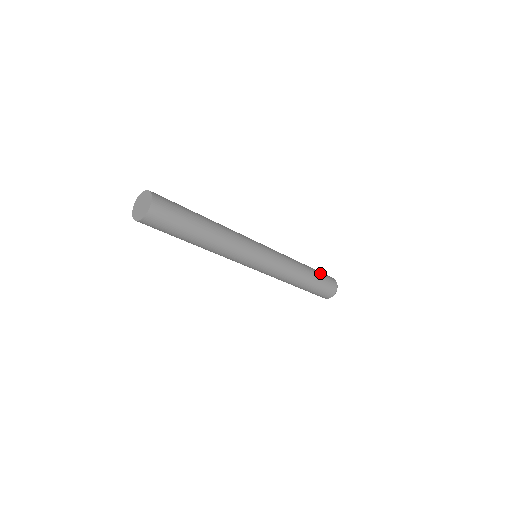
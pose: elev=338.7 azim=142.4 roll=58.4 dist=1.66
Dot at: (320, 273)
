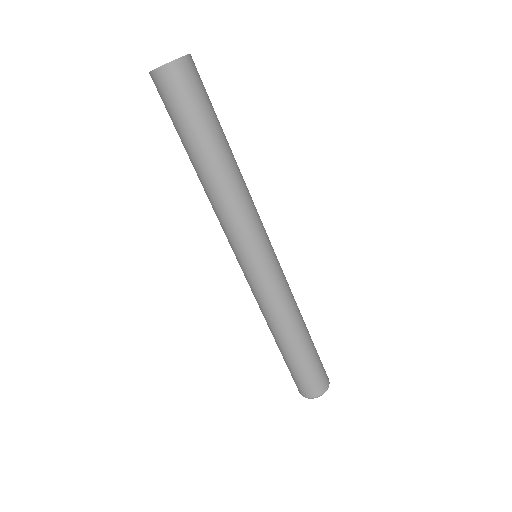
Dot at: (316, 356)
